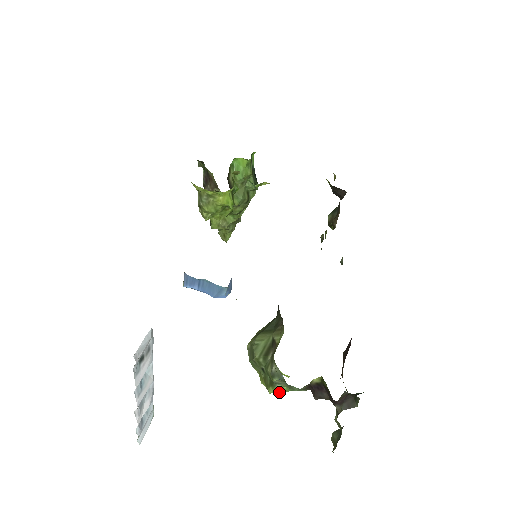
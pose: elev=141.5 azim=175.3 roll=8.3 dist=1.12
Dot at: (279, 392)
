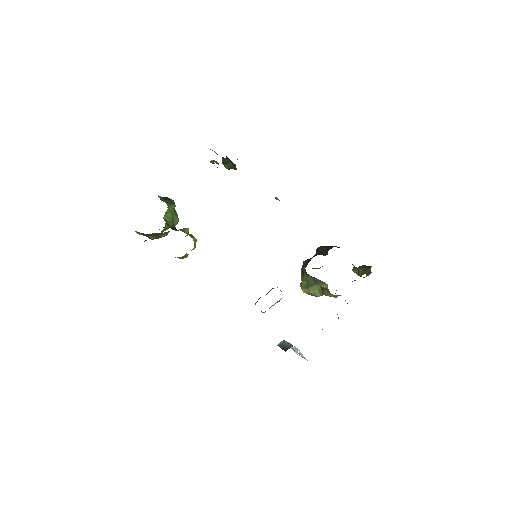
Dot at: occluded
